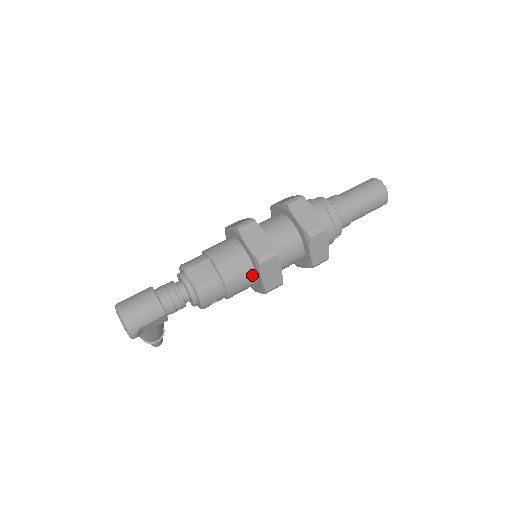
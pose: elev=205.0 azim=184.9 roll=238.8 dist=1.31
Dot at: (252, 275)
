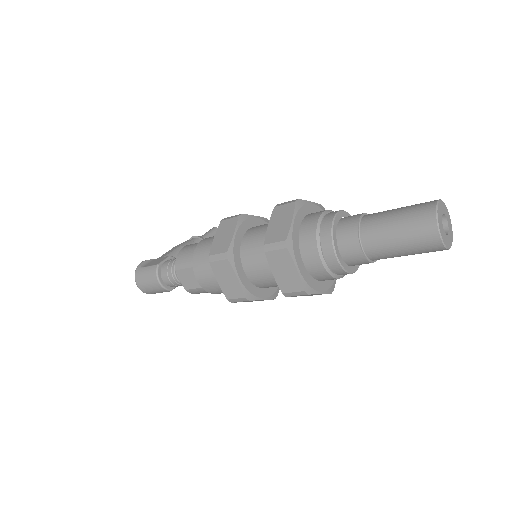
Dot at: occluded
